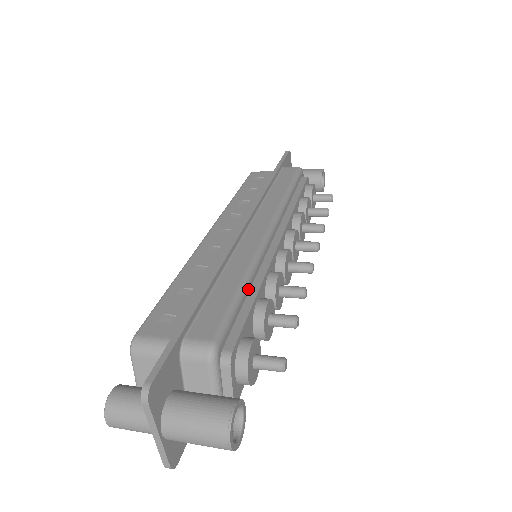
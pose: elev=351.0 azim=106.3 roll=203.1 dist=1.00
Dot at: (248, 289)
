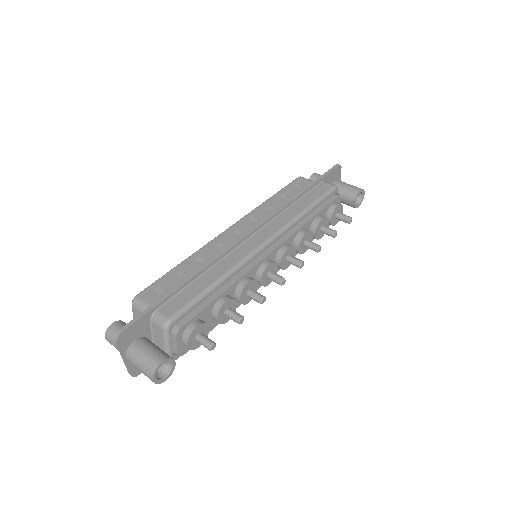
Dot at: (217, 288)
